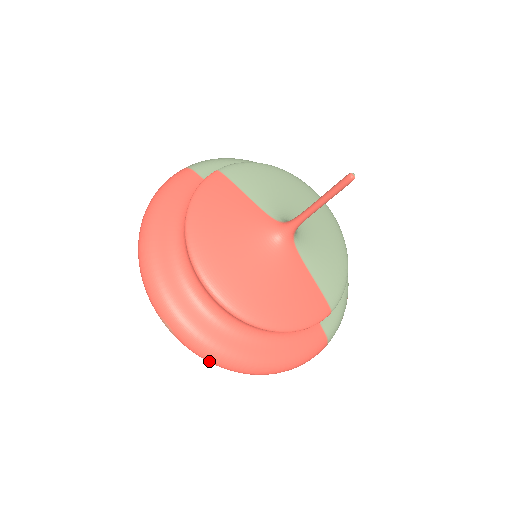
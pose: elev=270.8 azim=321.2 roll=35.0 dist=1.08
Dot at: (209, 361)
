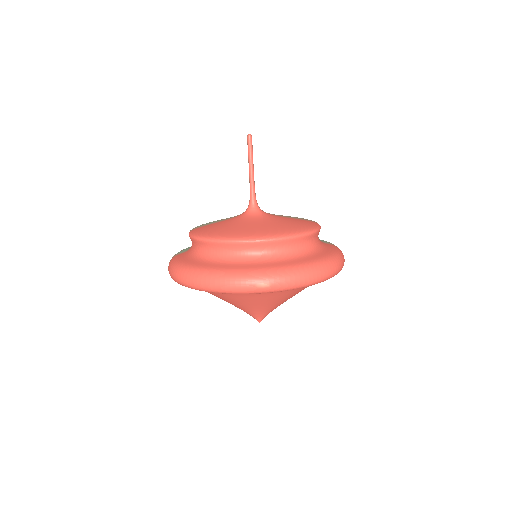
Dot at: (304, 280)
